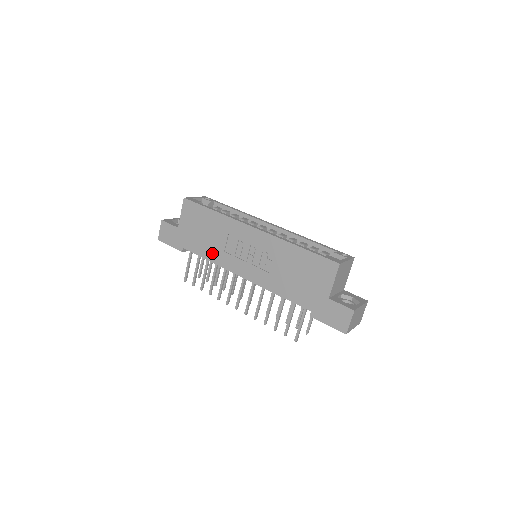
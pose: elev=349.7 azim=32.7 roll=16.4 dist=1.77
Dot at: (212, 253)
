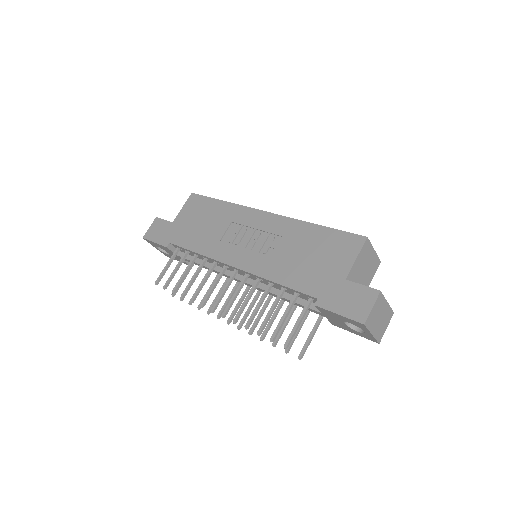
Dot at: (204, 244)
